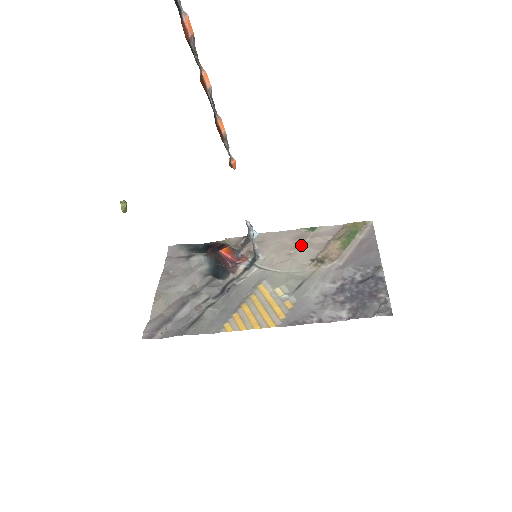
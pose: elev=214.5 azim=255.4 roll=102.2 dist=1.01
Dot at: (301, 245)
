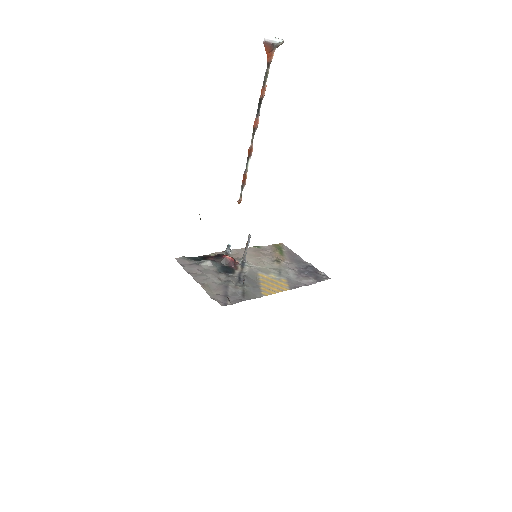
Dot at: (261, 254)
